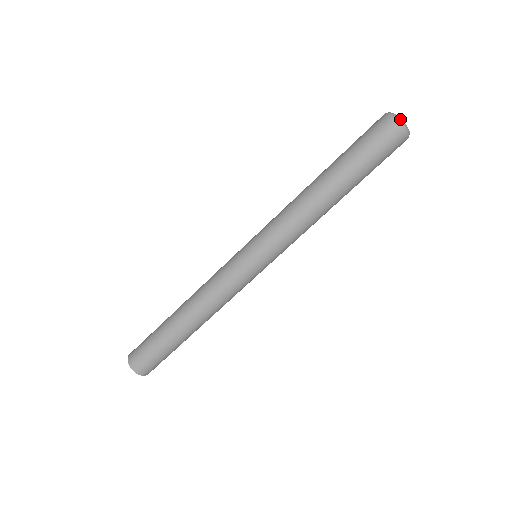
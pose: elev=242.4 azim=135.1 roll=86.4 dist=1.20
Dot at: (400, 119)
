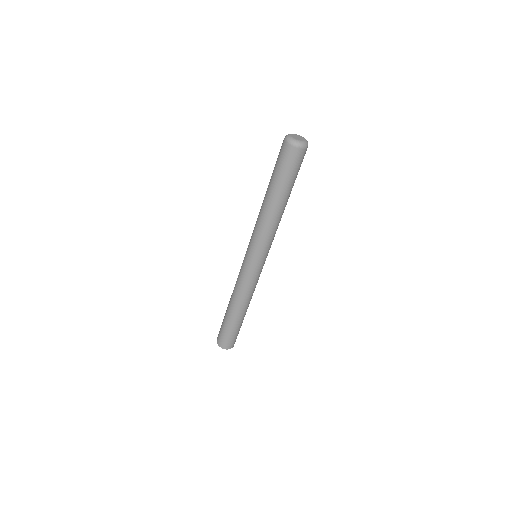
Dot at: (296, 141)
